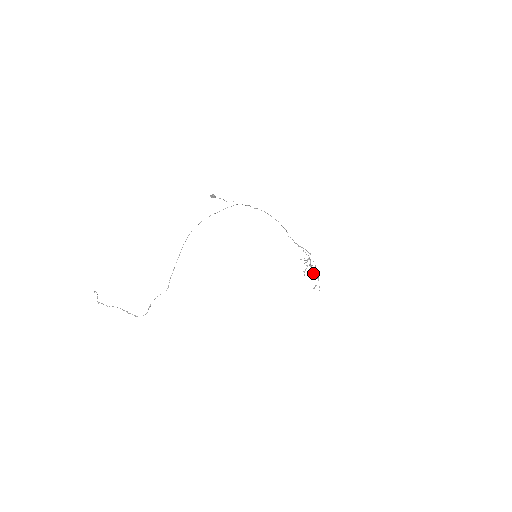
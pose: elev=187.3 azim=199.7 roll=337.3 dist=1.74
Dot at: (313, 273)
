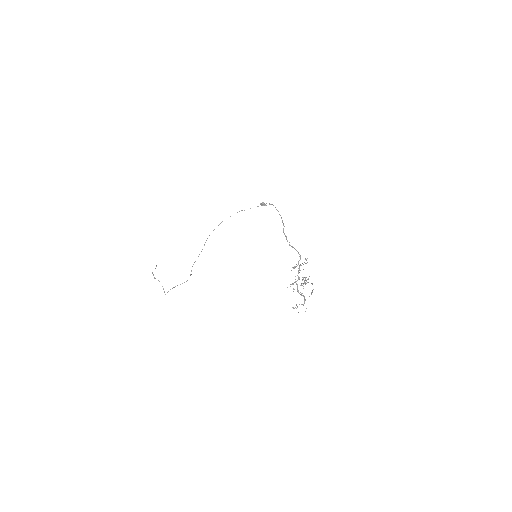
Dot at: (297, 285)
